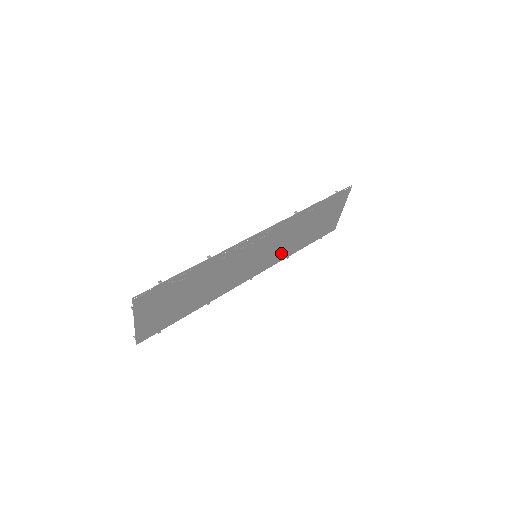
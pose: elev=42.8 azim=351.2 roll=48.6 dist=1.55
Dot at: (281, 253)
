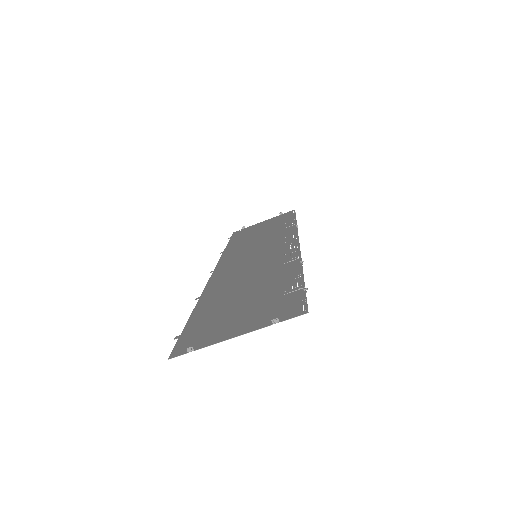
Dot at: (236, 251)
